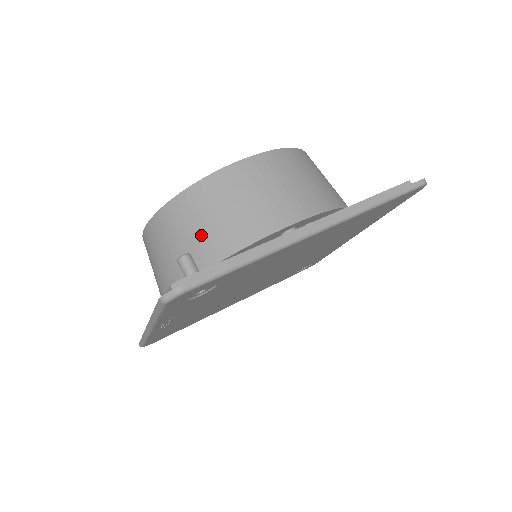
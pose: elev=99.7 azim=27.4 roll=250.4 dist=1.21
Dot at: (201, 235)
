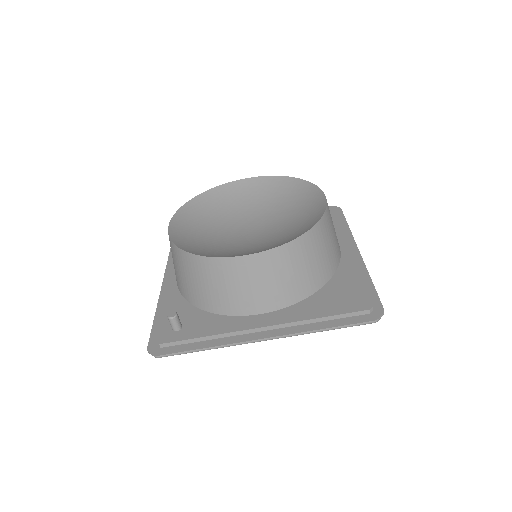
Dot at: (194, 287)
